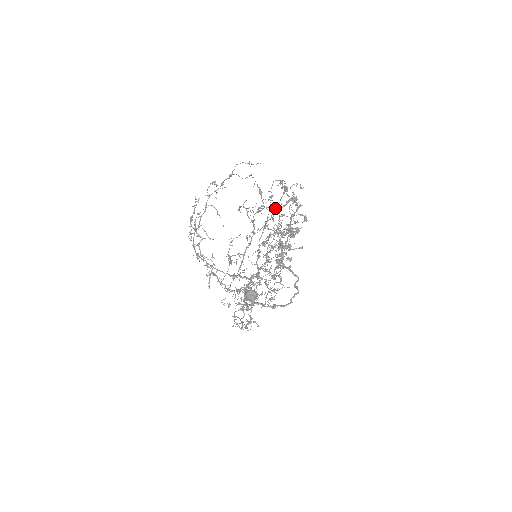
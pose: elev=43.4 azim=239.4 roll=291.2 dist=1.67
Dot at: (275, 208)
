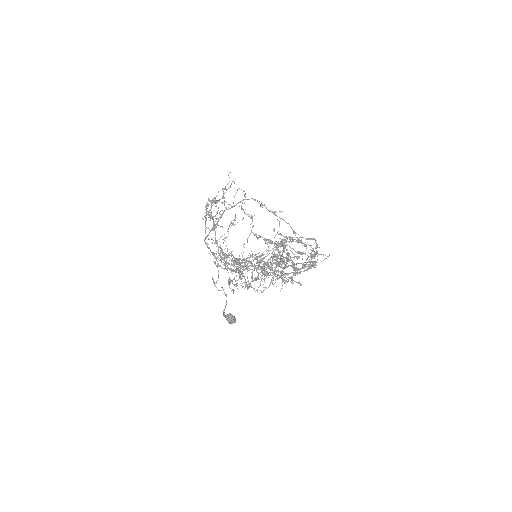
Dot at: (290, 273)
